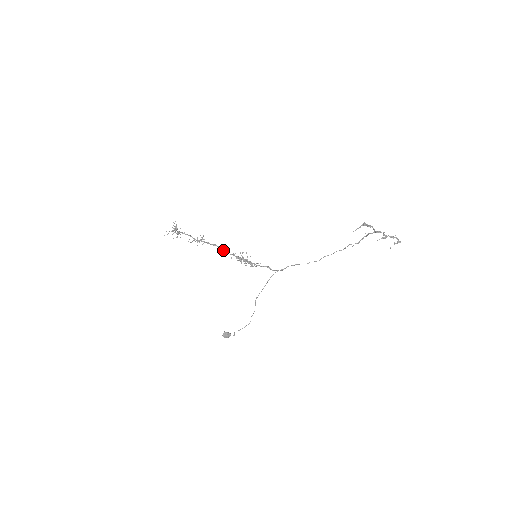
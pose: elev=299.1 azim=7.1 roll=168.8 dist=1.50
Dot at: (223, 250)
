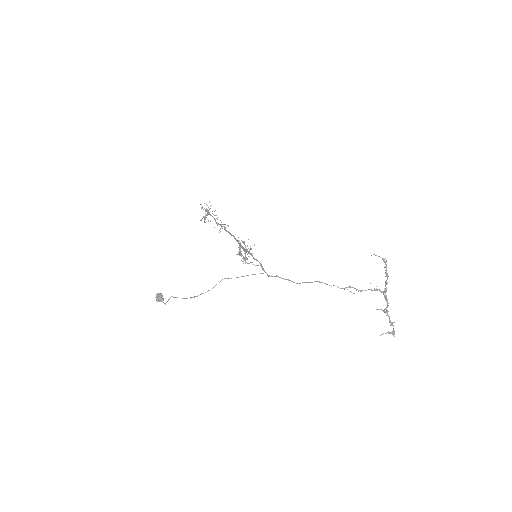
Dot at: (233, 235)
